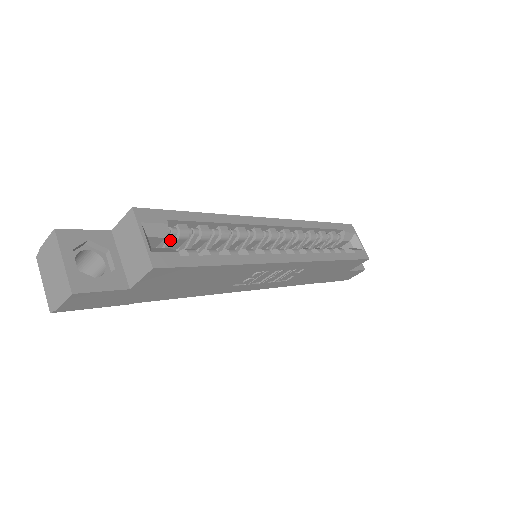
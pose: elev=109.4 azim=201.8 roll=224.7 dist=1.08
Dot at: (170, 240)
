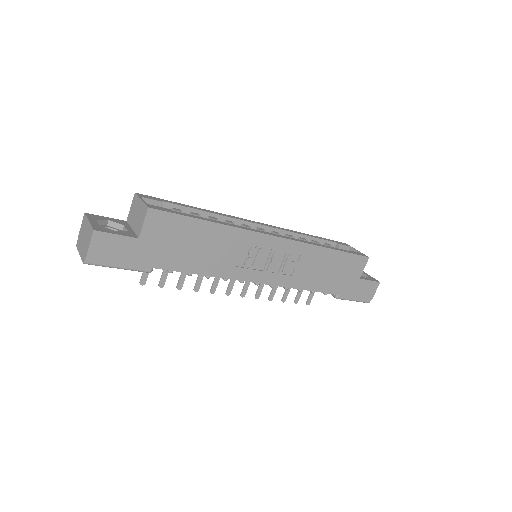
Dot at: occluded
